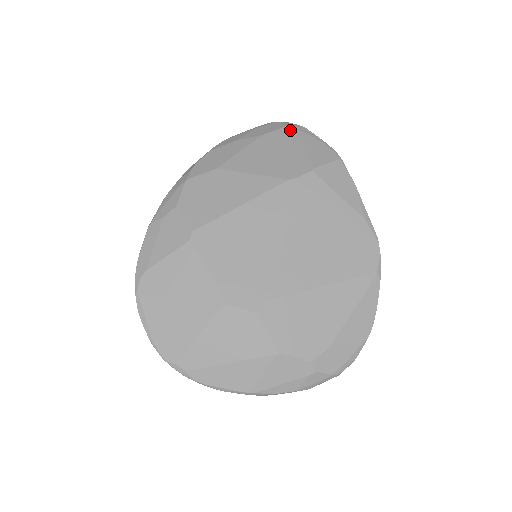
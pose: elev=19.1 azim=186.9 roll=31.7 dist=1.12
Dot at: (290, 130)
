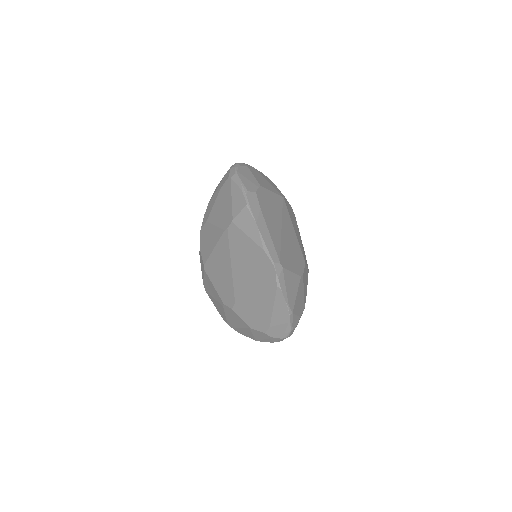
Dot at: (229, 182)
